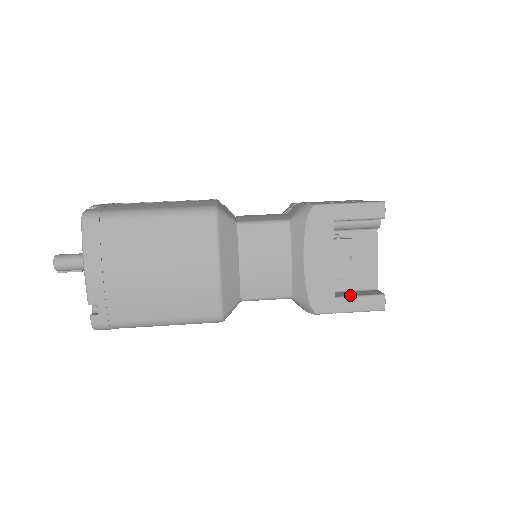
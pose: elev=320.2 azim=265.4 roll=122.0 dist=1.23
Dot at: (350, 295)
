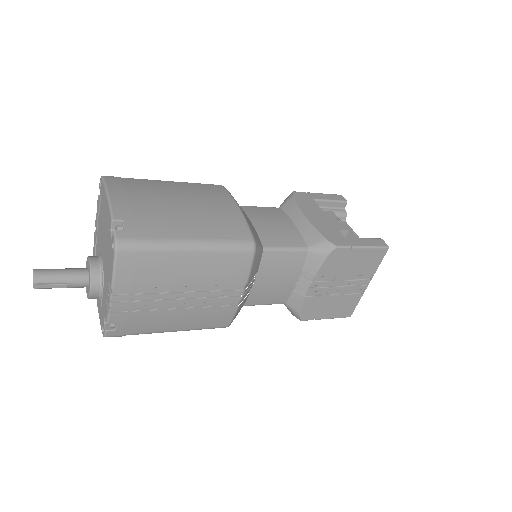
Dot at: (355, 239)
